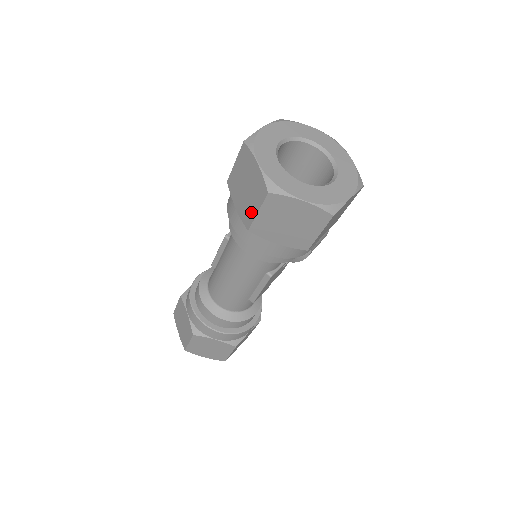
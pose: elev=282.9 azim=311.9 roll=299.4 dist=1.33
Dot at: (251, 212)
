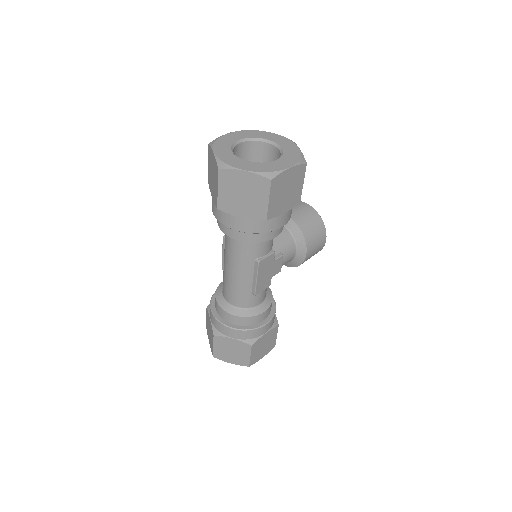
Dot at: (216, 192)
